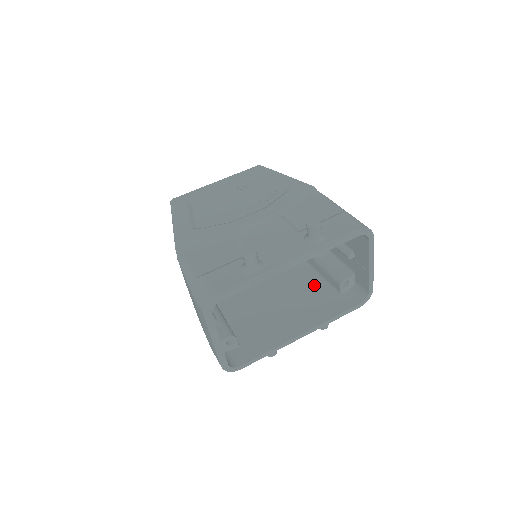
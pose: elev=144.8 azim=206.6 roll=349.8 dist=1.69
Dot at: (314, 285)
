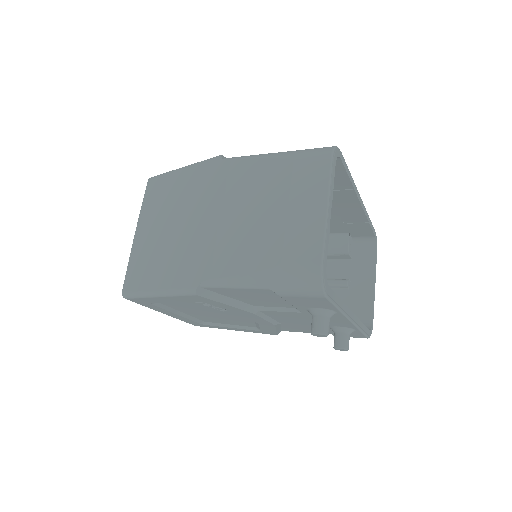
Dot at: occluded
